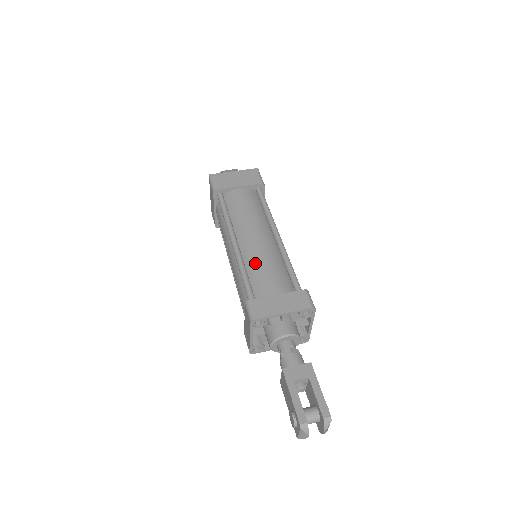
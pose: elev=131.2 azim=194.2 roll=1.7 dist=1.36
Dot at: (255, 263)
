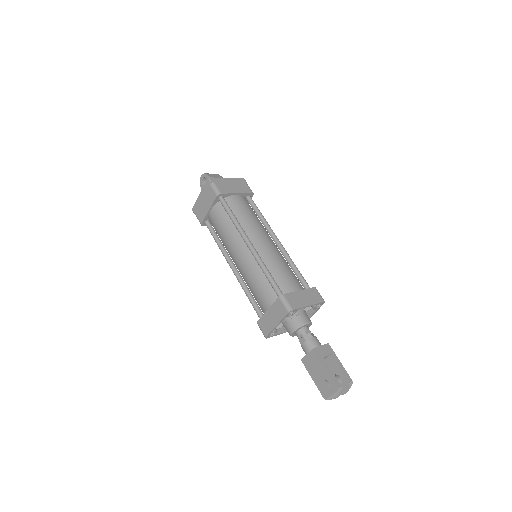
Dot at: (273, 263)
